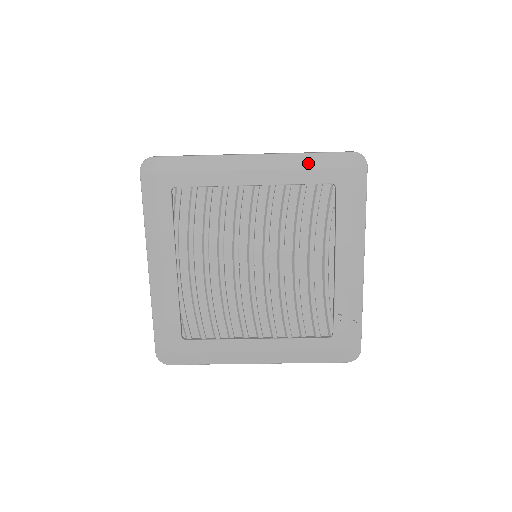
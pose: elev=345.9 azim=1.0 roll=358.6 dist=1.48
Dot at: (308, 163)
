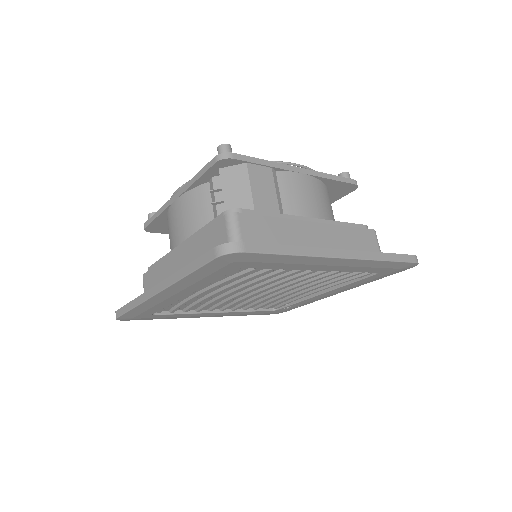
Dot at: (378, 265)
